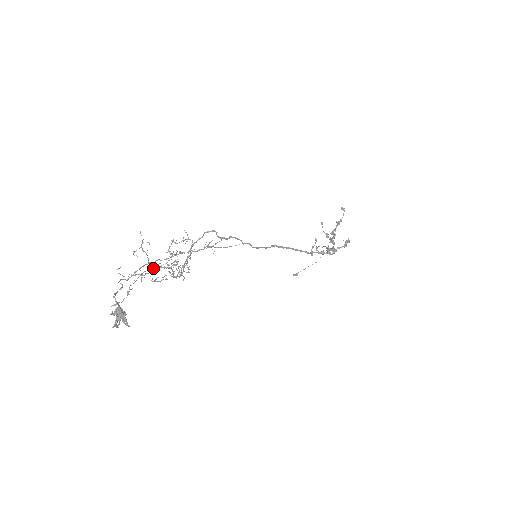
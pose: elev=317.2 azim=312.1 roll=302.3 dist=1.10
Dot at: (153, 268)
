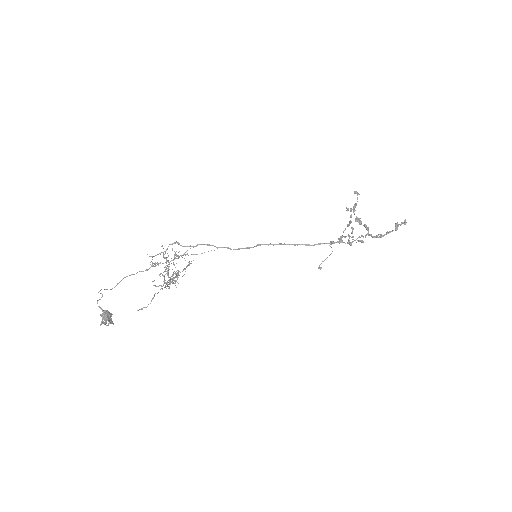
Dot at: occluded
